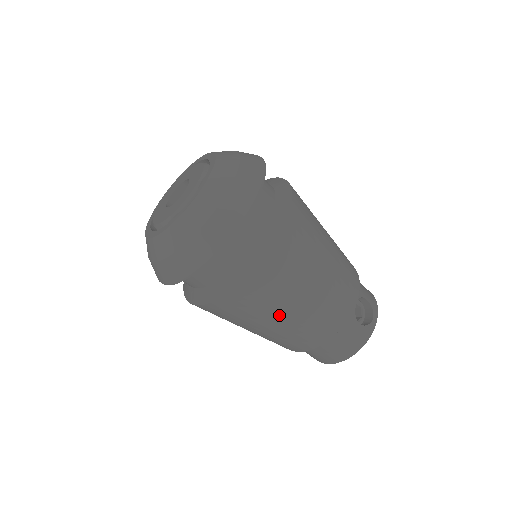
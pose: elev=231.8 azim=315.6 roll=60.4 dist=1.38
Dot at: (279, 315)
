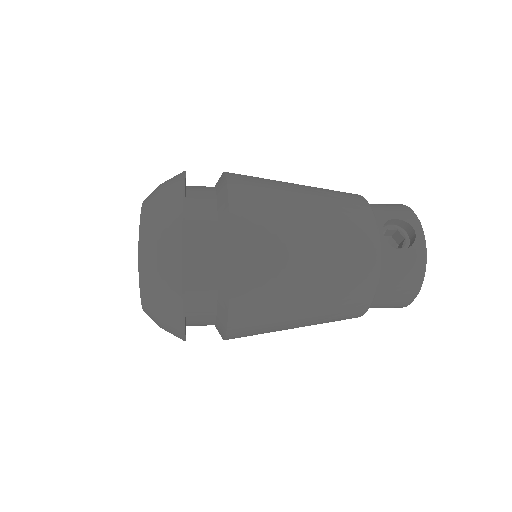
Dot at: (298, 302)
